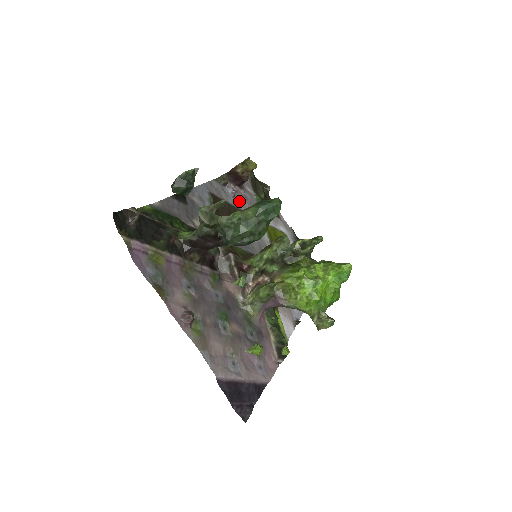
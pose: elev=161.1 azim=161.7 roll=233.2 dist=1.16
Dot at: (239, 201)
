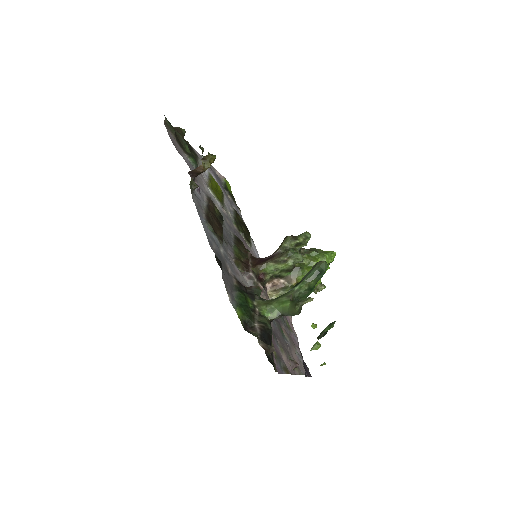
Dot at: occluded
